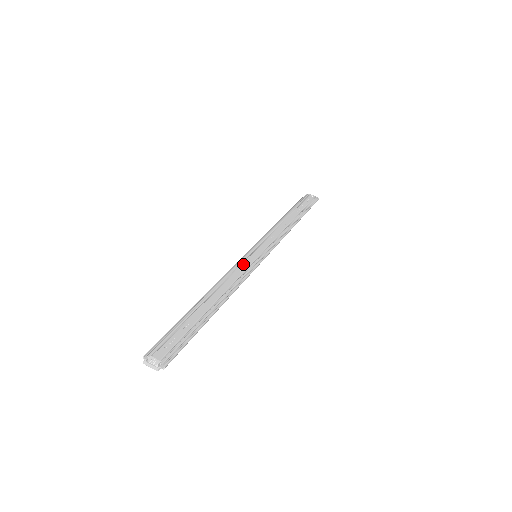
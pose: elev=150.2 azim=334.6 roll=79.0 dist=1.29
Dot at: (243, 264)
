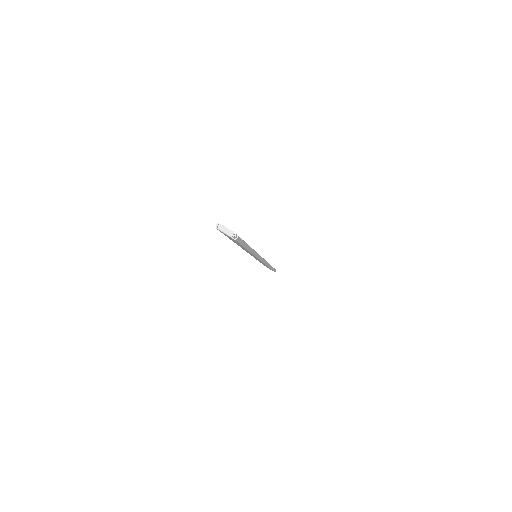
Dot at: occluded
